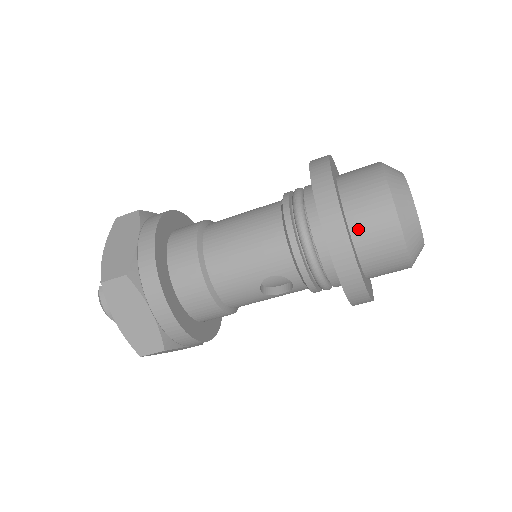
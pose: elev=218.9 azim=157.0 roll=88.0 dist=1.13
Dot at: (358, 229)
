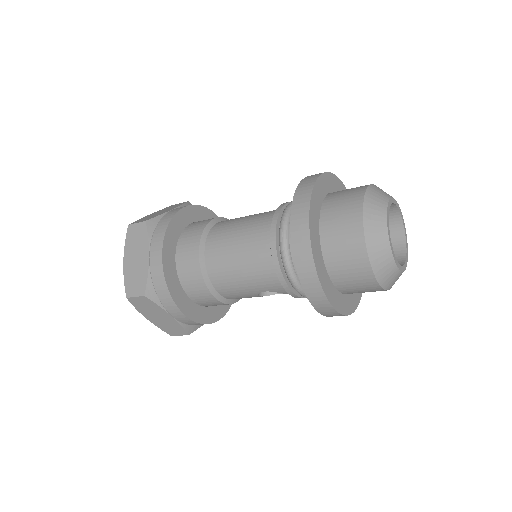
Dot at: (336, 274)
